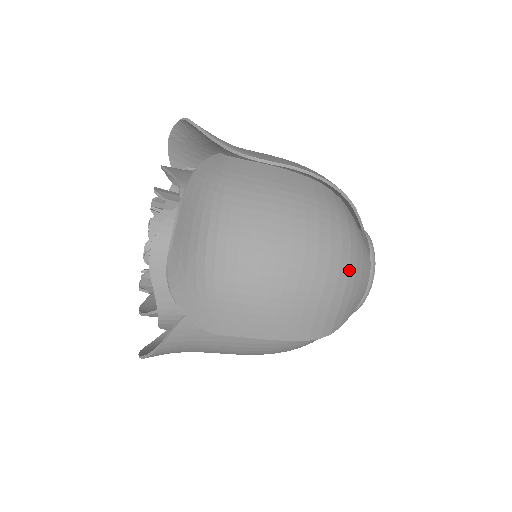
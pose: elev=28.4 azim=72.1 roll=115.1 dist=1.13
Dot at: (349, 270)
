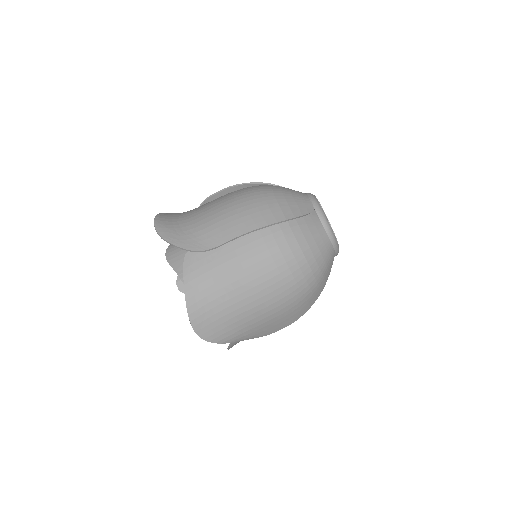
Dot at: (272, 189)
